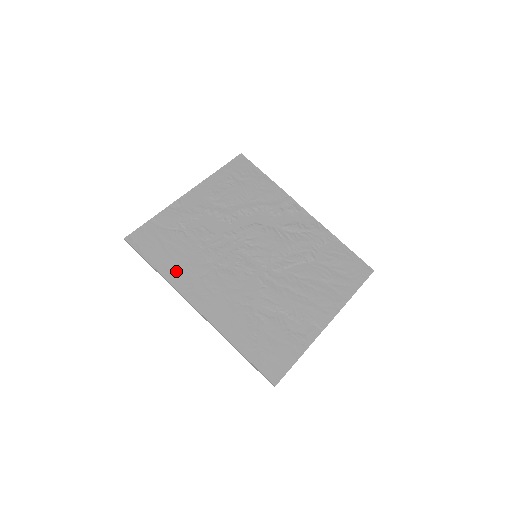
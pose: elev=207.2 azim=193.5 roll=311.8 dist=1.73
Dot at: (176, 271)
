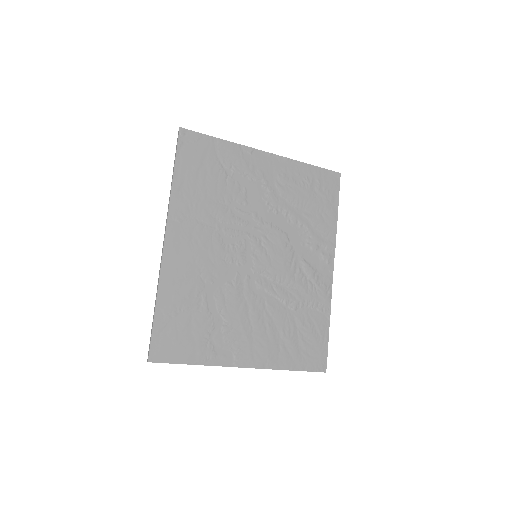
Dot at: (186, 195)
